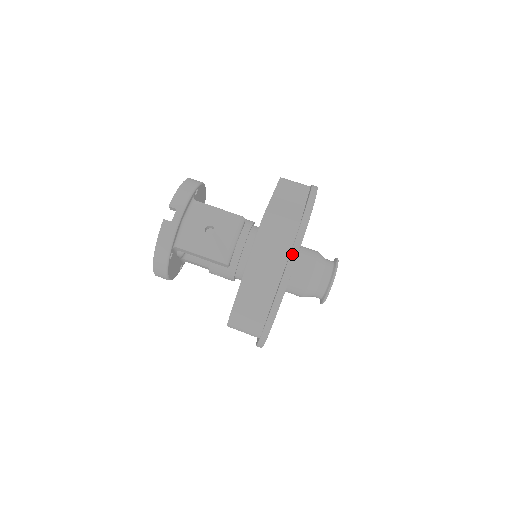
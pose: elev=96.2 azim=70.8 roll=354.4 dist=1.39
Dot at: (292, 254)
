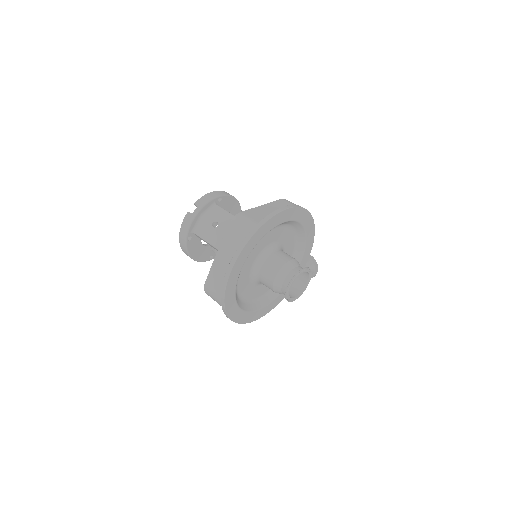
Dot at: (242, 243)
